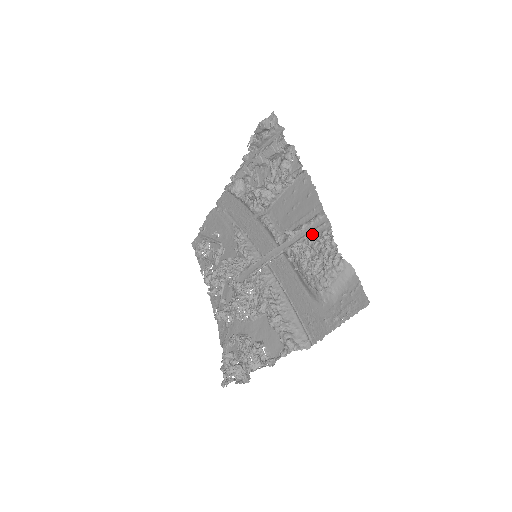
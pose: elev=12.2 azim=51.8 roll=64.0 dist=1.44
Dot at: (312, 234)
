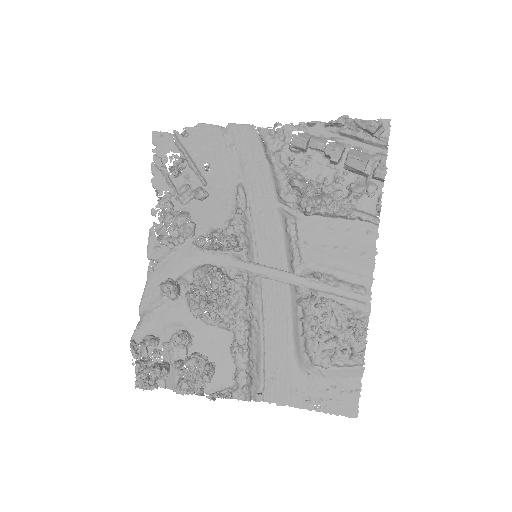
Dot at: (344, 302)
